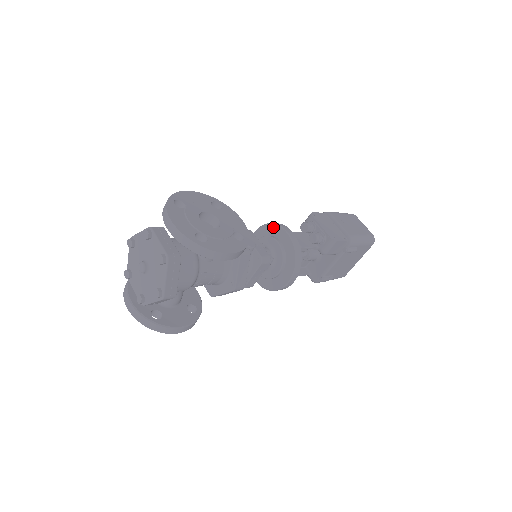
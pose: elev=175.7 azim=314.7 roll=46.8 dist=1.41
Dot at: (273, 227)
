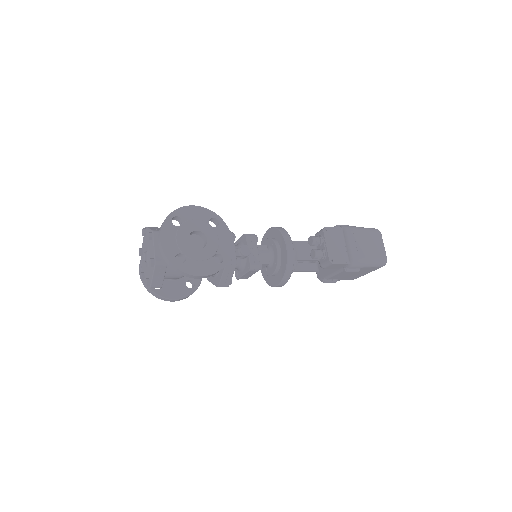
Dot at: (280, 235)
